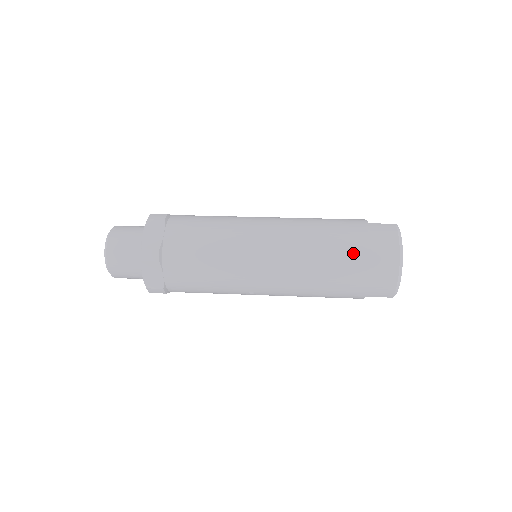
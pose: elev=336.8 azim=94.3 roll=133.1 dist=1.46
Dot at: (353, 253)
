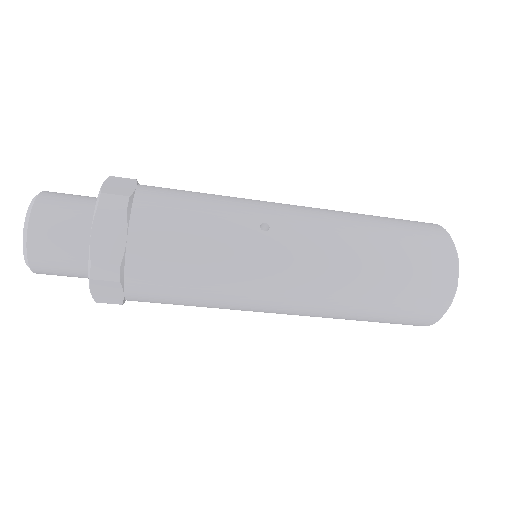
Dot at: occluded
